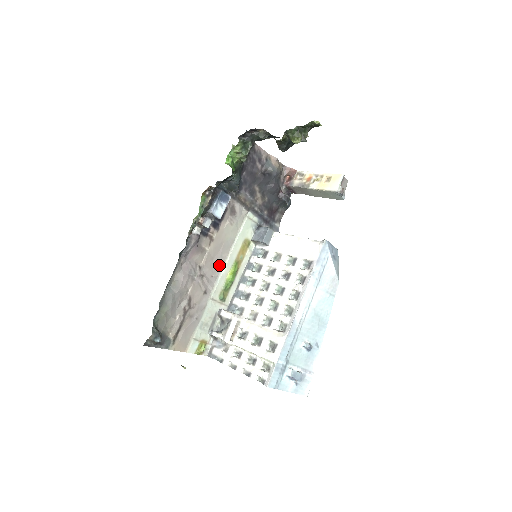
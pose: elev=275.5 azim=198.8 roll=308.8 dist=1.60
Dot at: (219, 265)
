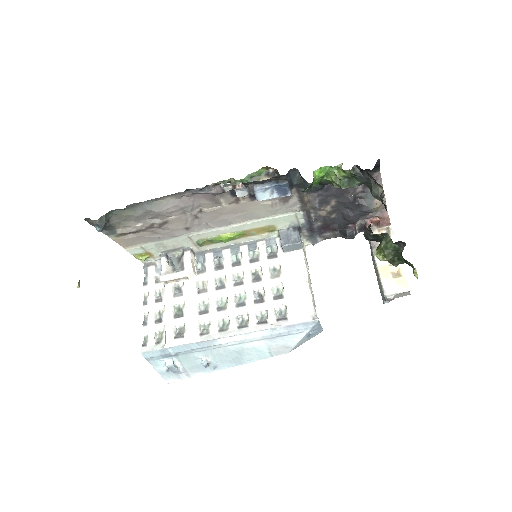
Dot at: (224, 222)
